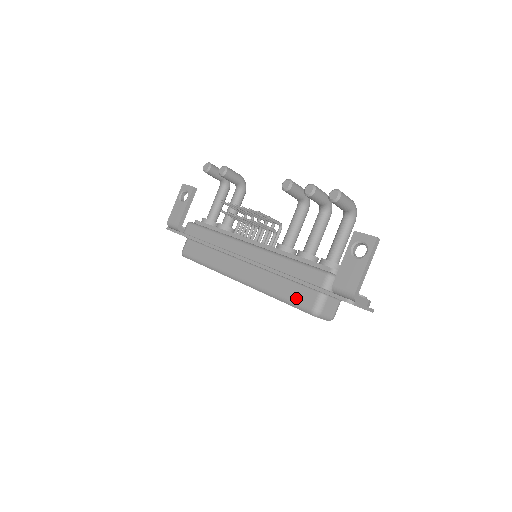
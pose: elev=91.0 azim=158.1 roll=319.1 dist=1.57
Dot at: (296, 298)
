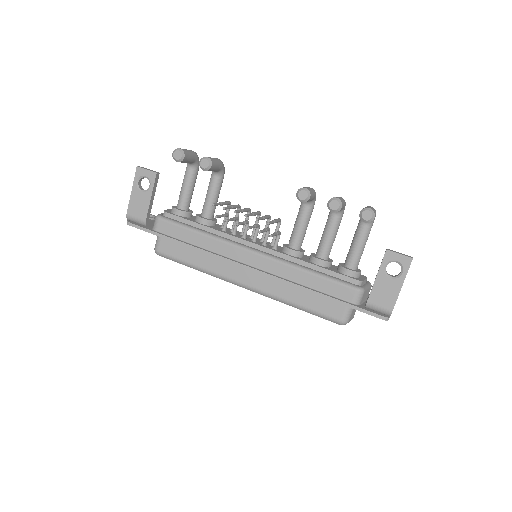
Dot at: (321, 309)
